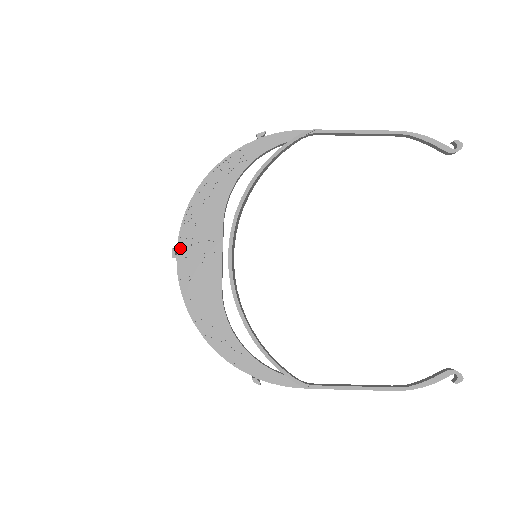
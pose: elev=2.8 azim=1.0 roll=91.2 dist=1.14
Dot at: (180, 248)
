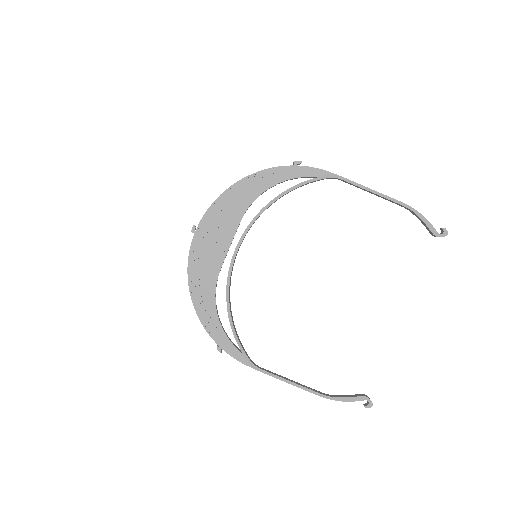
Dot at: (200, 227)
